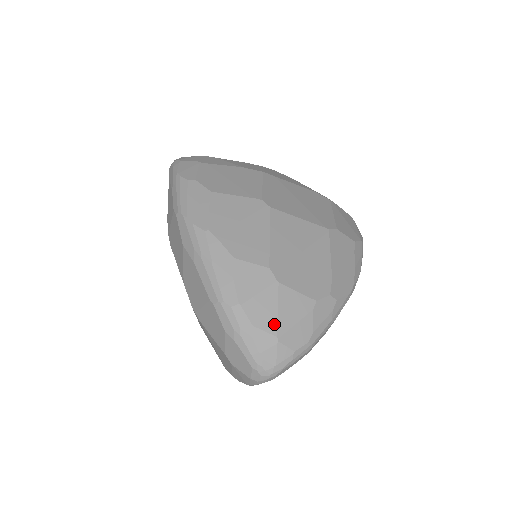
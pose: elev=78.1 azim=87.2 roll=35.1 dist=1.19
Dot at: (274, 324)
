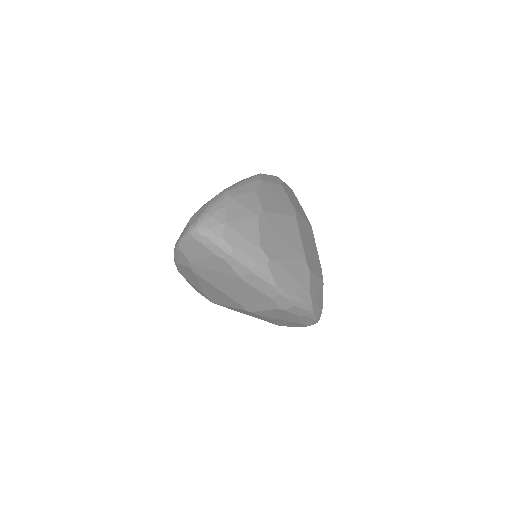
Dot at: (233, 219)
